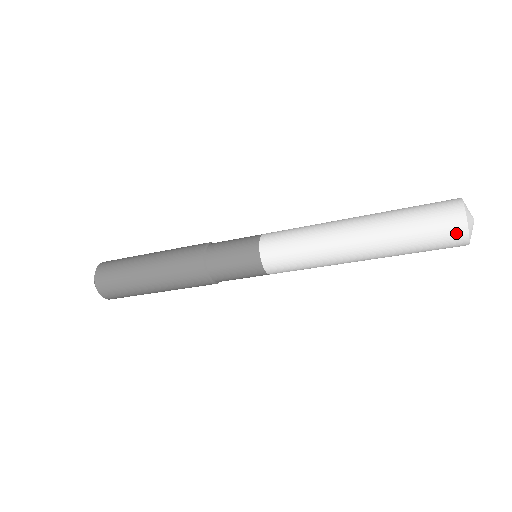
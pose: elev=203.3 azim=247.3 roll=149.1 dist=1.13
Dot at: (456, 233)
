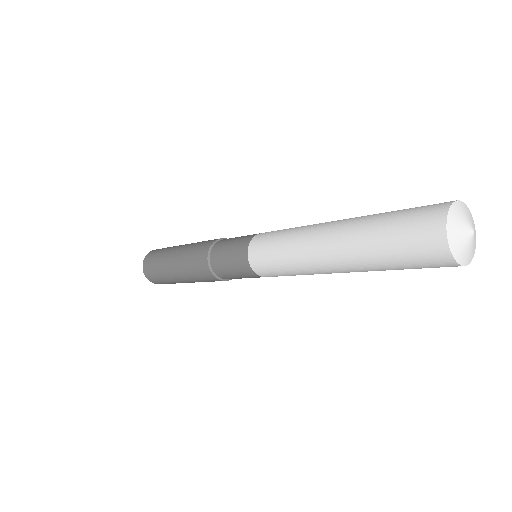
Dot at: (443, 264)
